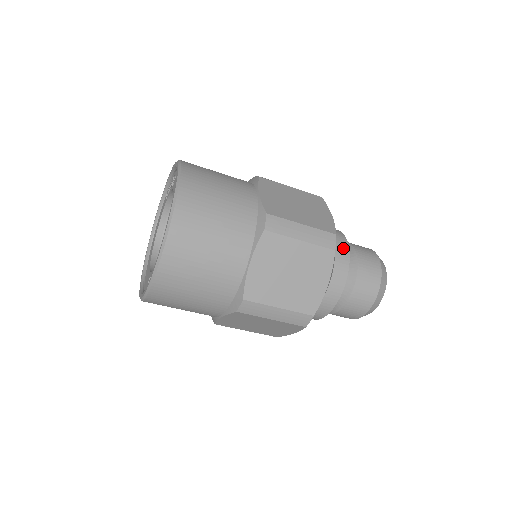
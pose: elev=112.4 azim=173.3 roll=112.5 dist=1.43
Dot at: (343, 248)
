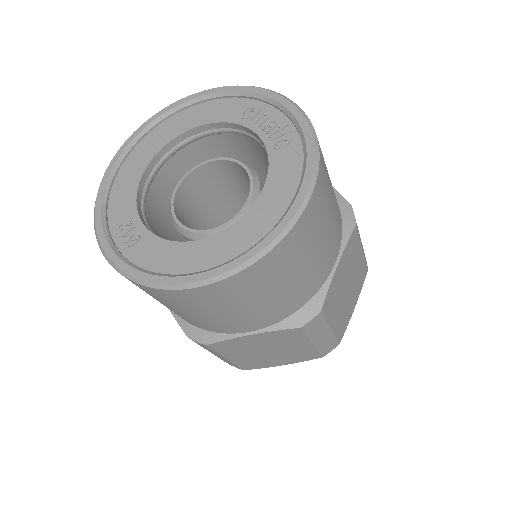
Dot at: occluded
